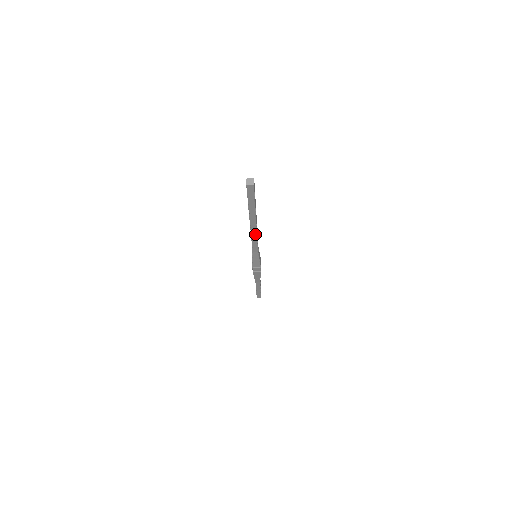
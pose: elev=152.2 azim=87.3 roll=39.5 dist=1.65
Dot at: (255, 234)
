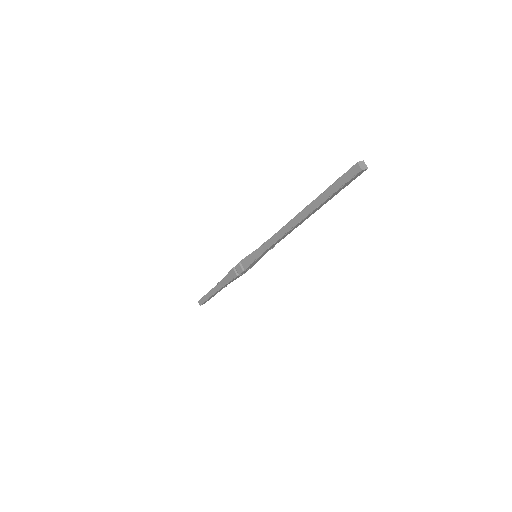
Dot at: (293, 229)
